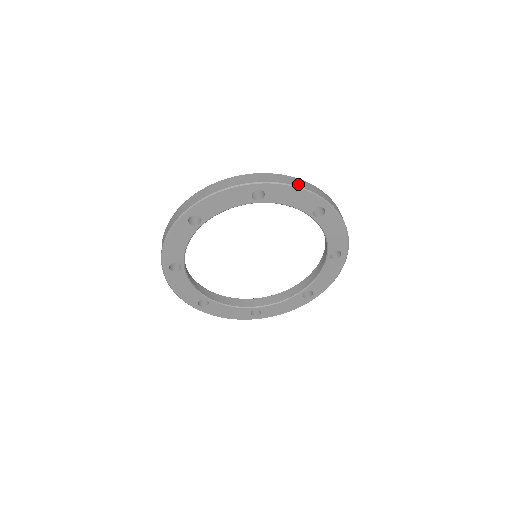
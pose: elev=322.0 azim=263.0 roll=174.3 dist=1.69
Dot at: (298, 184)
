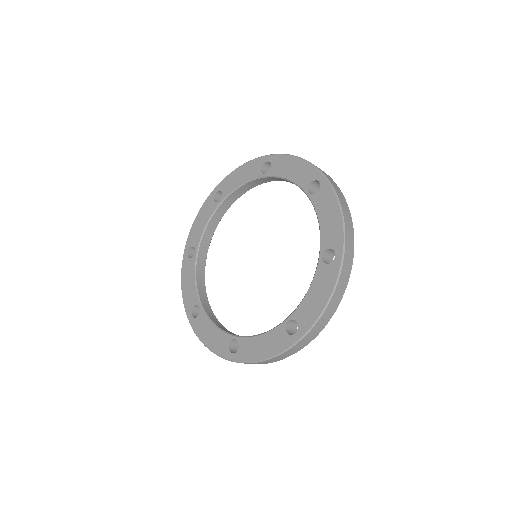
Dot at: occluded
